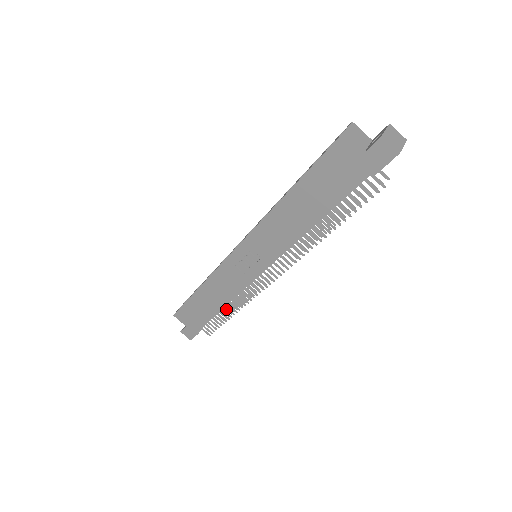
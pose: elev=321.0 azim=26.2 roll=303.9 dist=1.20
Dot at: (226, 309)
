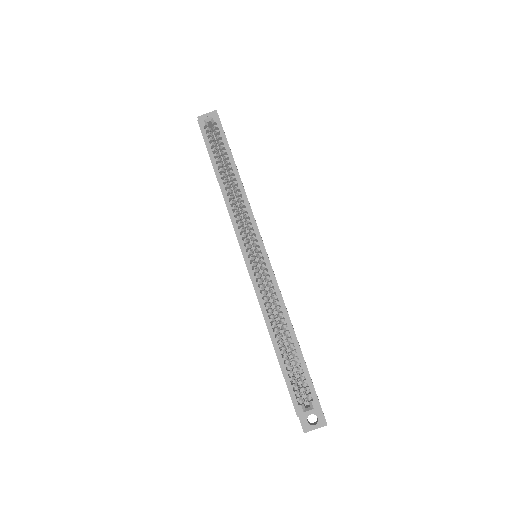
Dot at: occluded
